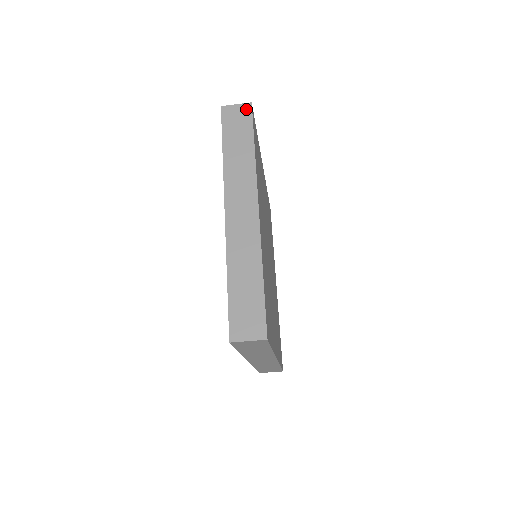
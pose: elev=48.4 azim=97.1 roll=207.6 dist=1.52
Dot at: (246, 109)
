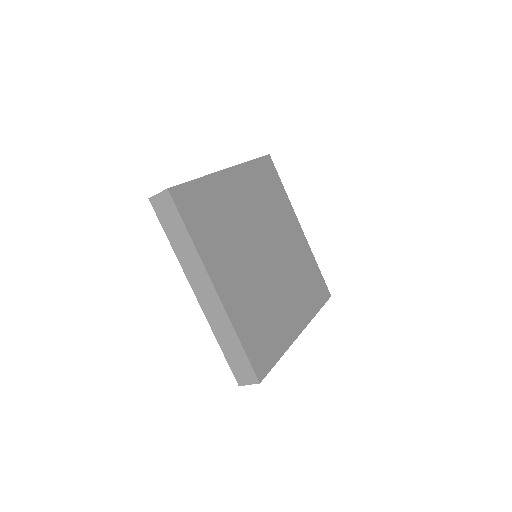
Dot at: (167, 197)
